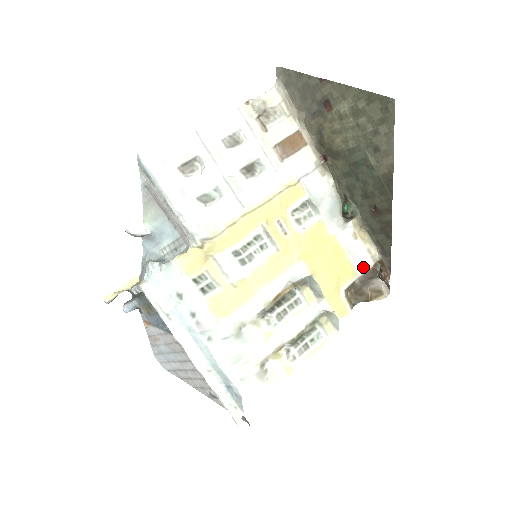
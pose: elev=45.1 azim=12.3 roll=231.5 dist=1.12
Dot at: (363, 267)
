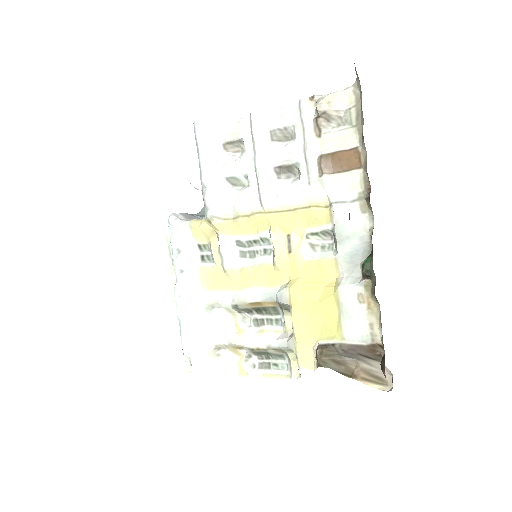
Dot at: (355, 337)
